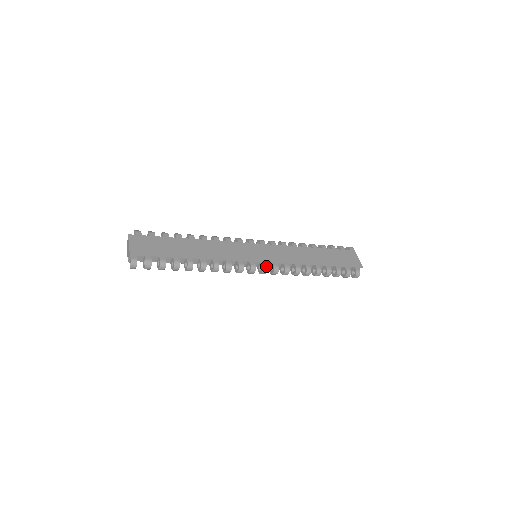
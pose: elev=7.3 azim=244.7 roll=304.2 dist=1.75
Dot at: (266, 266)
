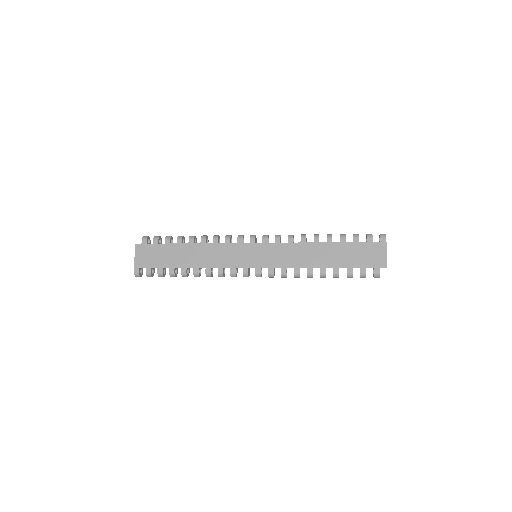
Dot at: (259, 272)
